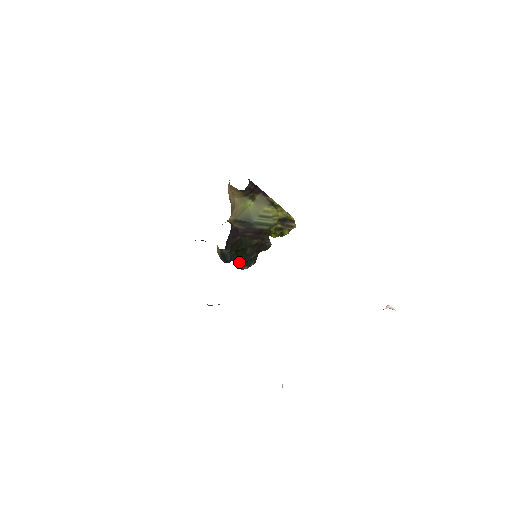
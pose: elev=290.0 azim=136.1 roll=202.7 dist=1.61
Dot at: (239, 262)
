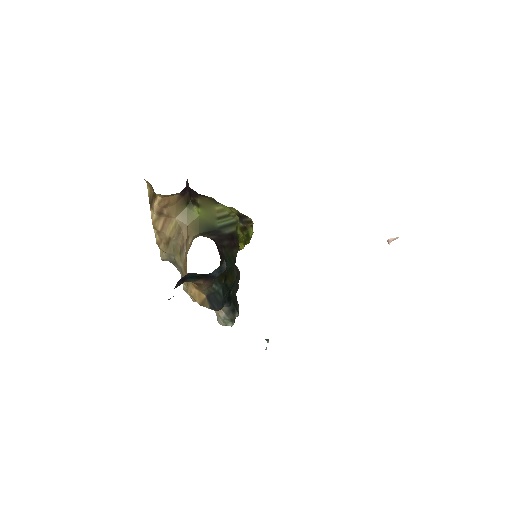
Dot at: (227, 309)
